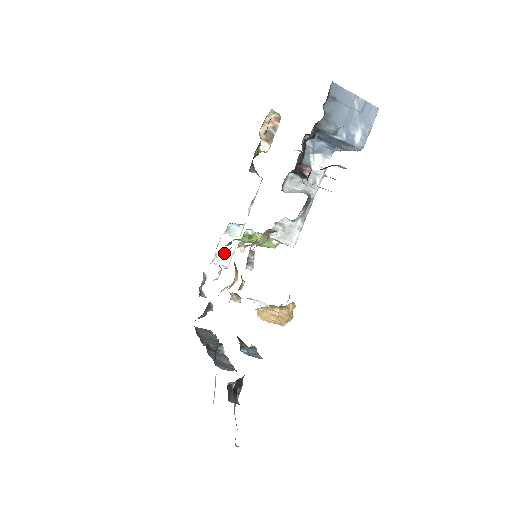
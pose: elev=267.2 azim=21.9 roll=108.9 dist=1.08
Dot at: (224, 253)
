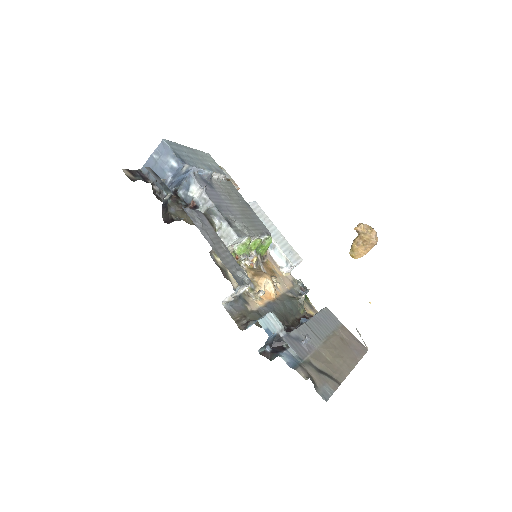
Dot at: (282, 261)
